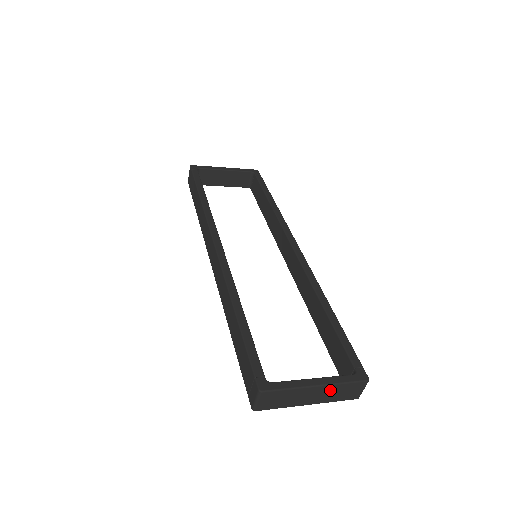
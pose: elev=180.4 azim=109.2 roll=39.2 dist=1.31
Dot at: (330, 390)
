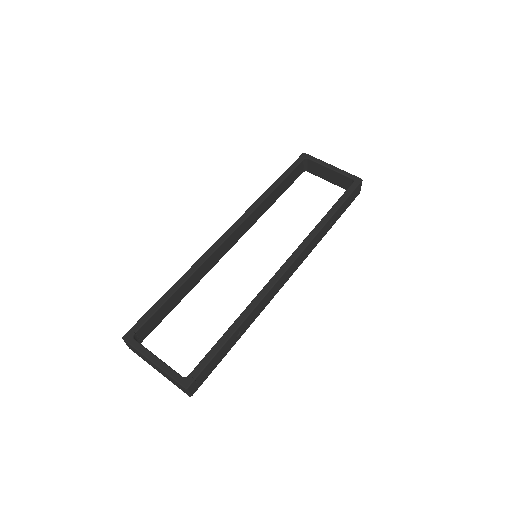
Dot at: (164, 373)
